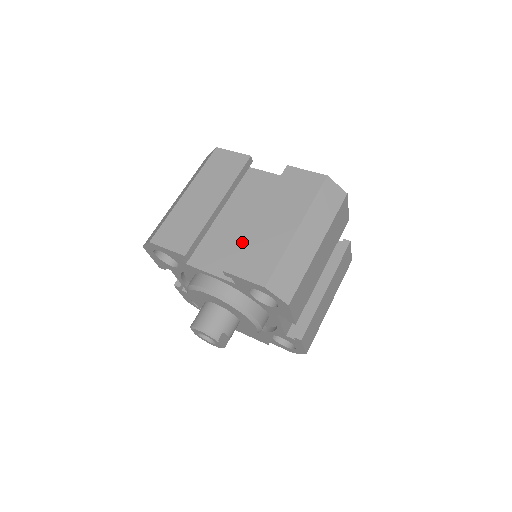
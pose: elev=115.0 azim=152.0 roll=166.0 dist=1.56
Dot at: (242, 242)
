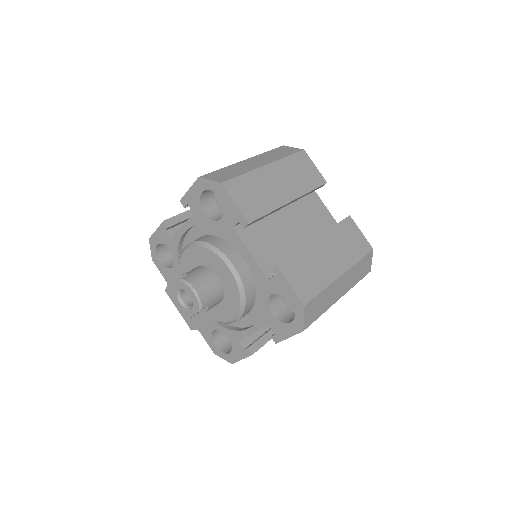
Dot at: (299, 251)
